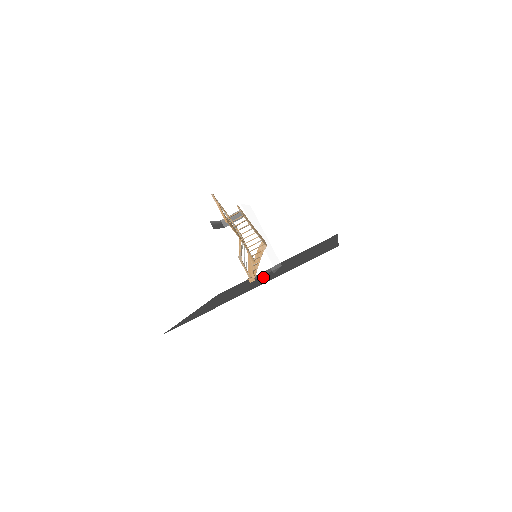
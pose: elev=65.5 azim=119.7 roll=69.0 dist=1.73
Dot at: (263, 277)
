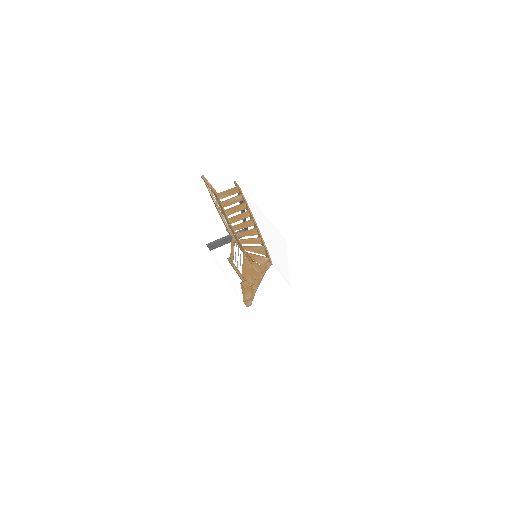
Dot at: occluded
